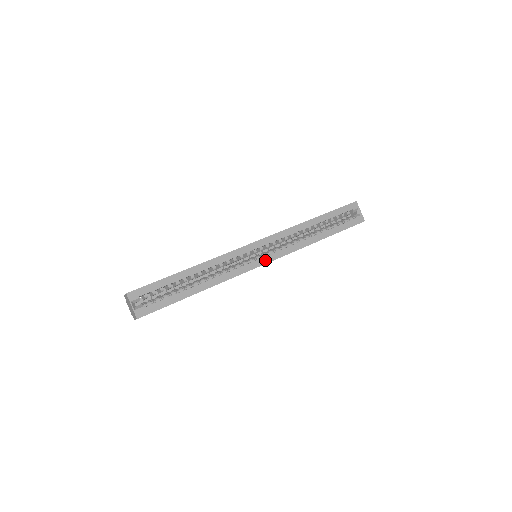
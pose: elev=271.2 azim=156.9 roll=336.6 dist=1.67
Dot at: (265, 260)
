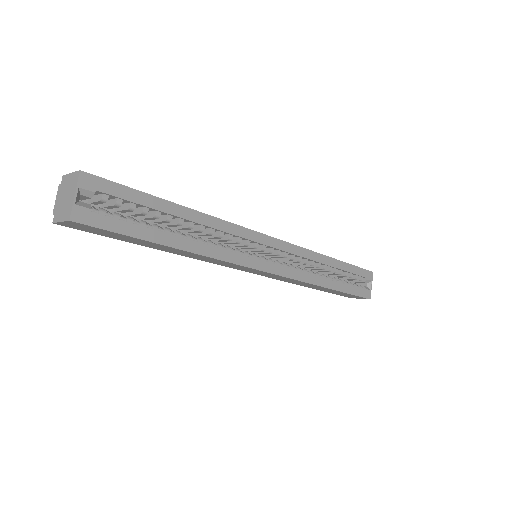
Dot at: (269, 267)
